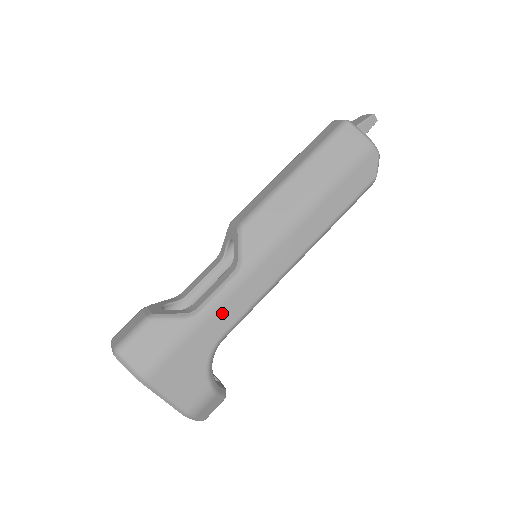
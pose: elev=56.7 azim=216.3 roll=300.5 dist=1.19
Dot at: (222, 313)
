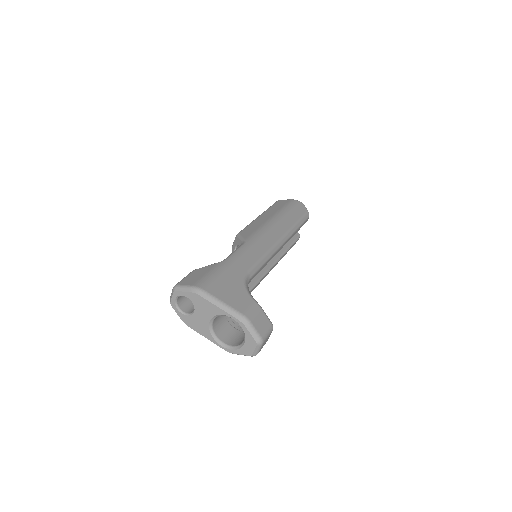
Dot at: (242, 259)
